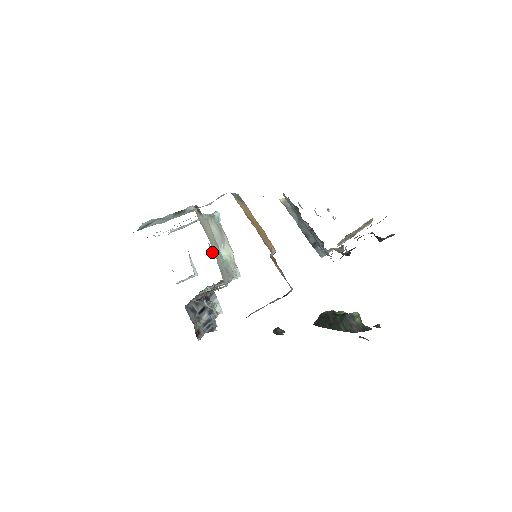
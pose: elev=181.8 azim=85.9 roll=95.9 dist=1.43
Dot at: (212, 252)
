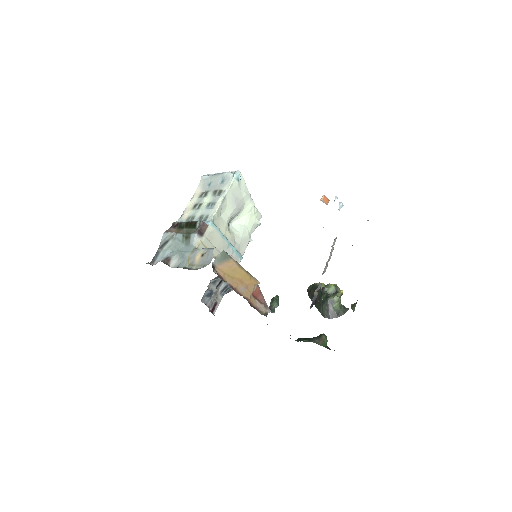
Dot at: (230, 222)
